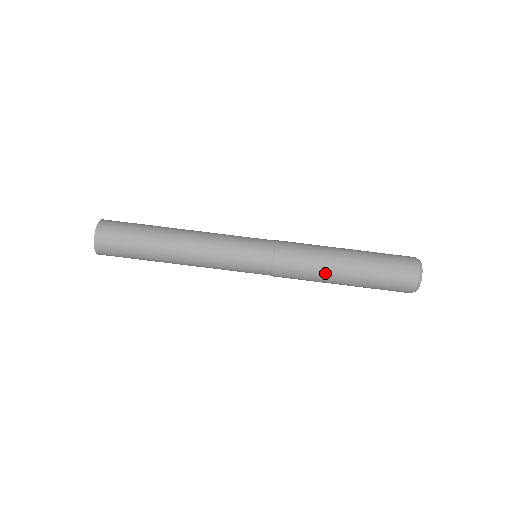
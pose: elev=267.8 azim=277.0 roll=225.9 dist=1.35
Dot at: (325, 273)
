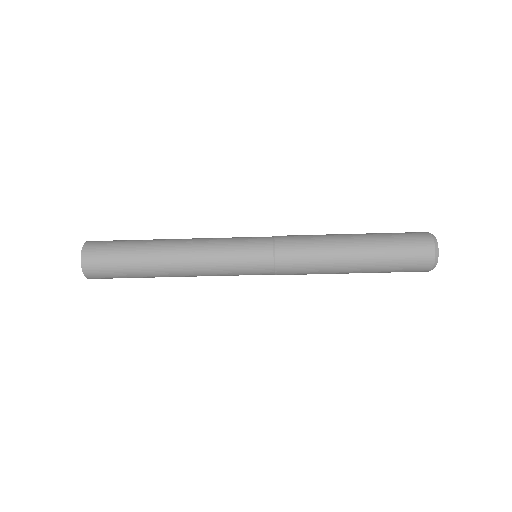
Dot at: (332, 269)
